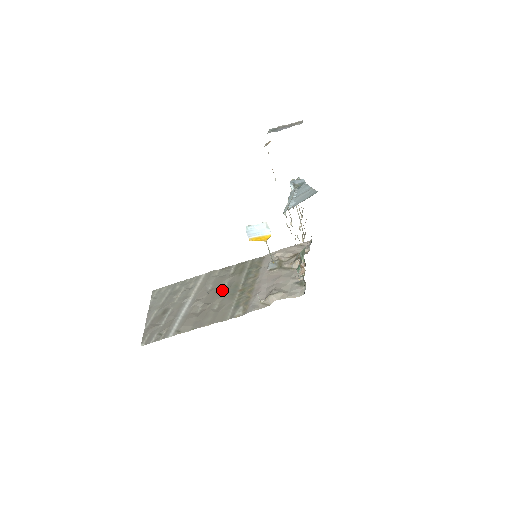
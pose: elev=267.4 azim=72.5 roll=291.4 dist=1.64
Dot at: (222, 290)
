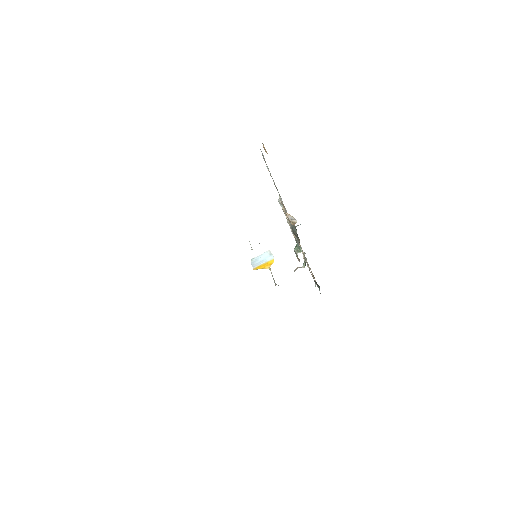
Dot at: occluded
